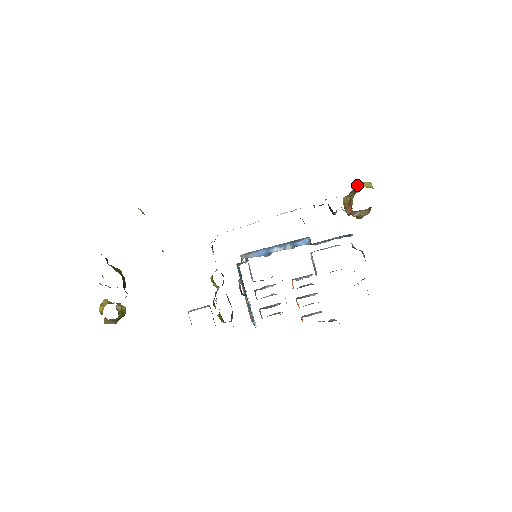
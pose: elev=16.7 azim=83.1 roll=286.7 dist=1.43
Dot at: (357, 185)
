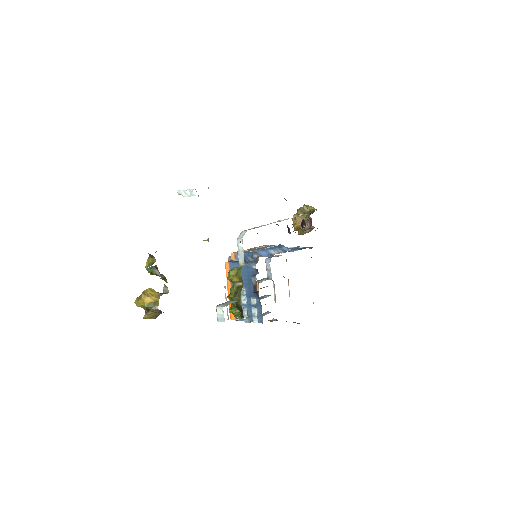
Dot at: (307, 207)
